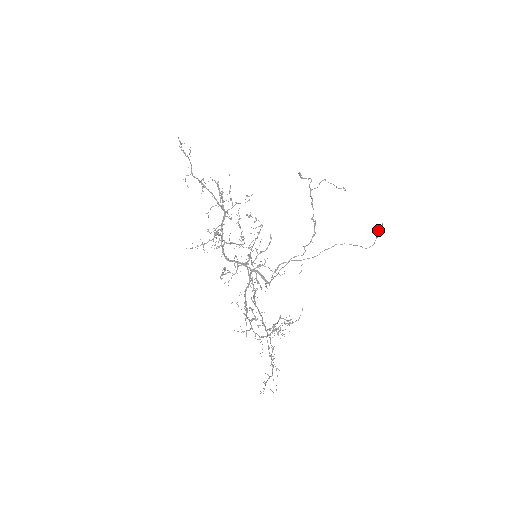
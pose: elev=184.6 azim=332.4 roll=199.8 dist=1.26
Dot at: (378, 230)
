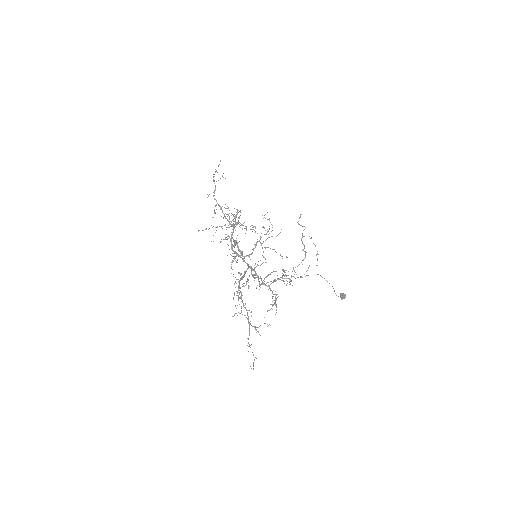
Dot at: (343, 295)
